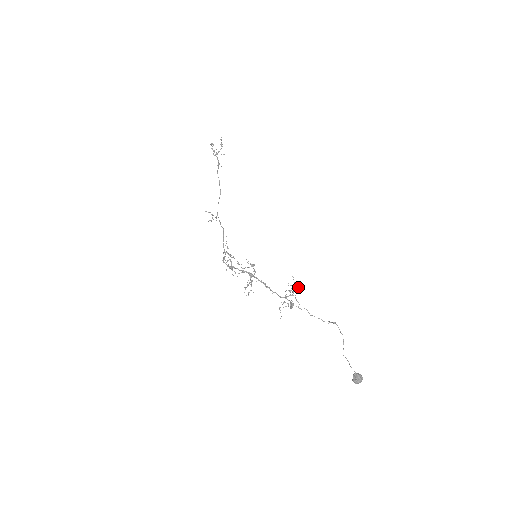
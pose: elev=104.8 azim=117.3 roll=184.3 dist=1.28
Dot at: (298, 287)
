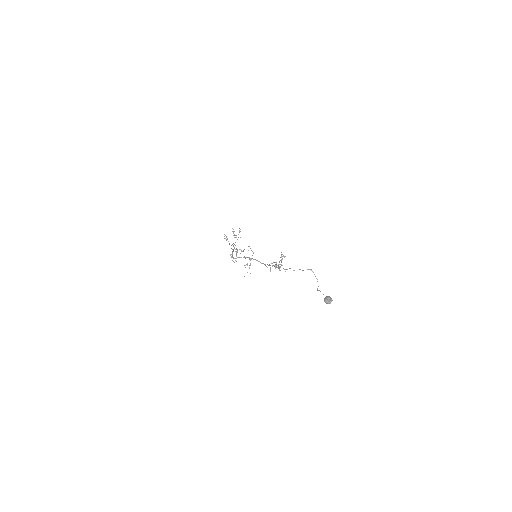
Dot at: (285, 256)
